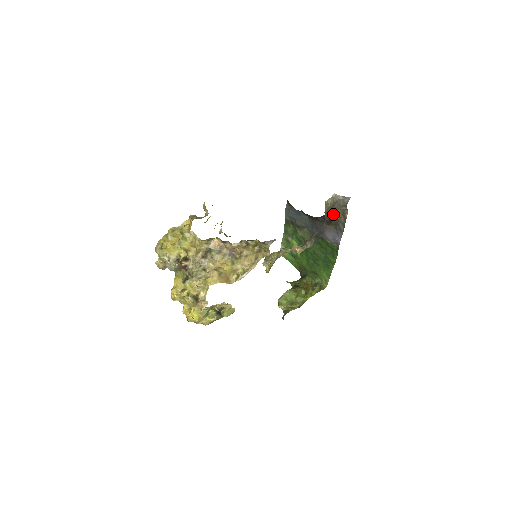
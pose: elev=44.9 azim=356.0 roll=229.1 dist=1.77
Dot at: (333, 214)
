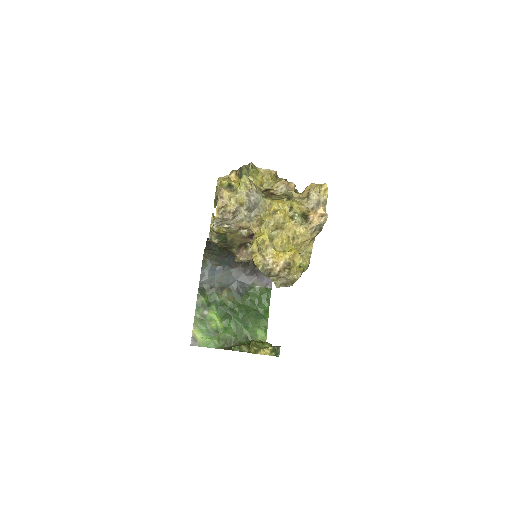
Dot at: occluded
